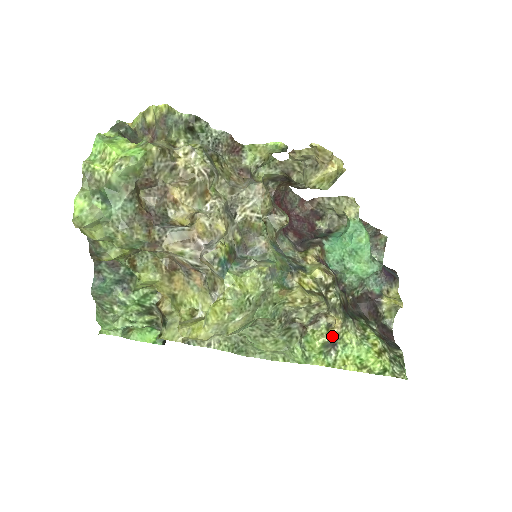
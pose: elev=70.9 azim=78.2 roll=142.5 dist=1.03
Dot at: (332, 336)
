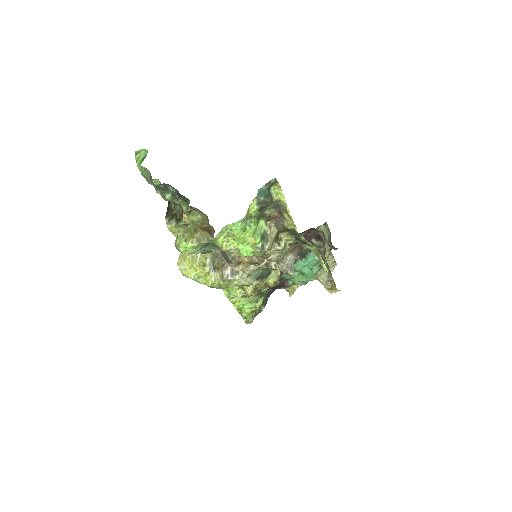
Dot at: occluded
